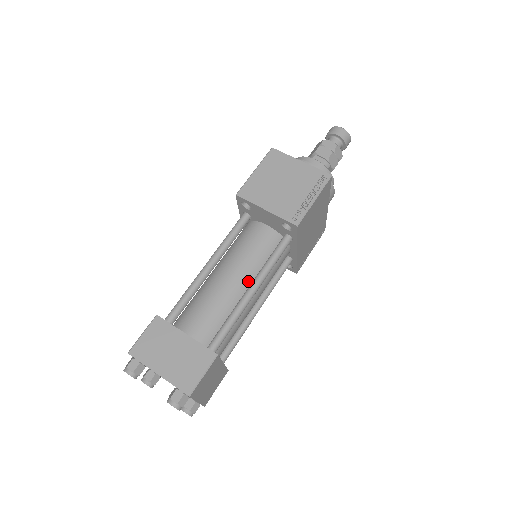
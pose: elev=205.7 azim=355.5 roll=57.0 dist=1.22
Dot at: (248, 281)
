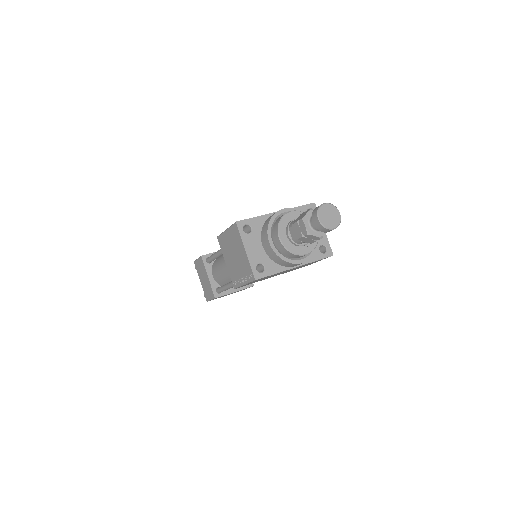
Dot at: occluded
